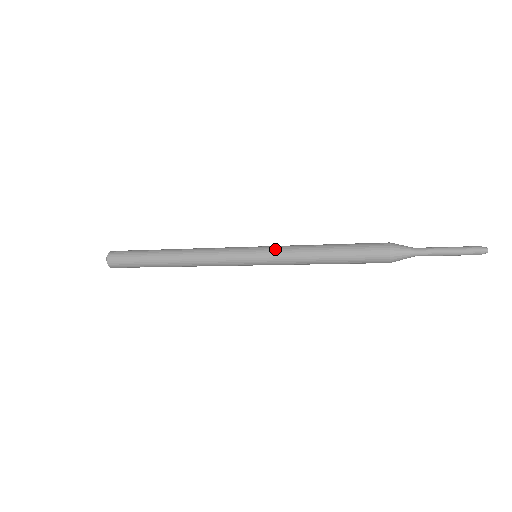
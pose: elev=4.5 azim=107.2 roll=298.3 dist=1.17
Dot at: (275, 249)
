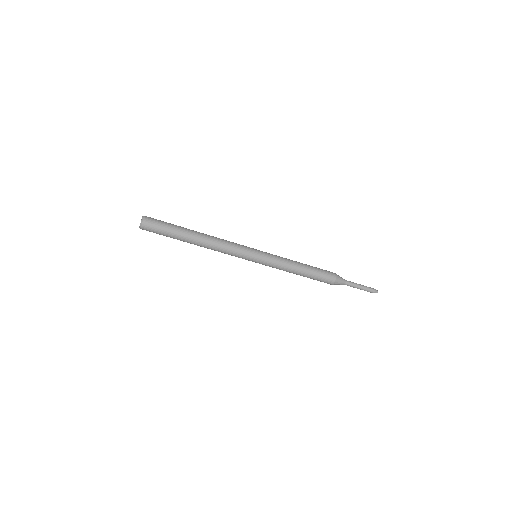
Dot at: (272, 254)
